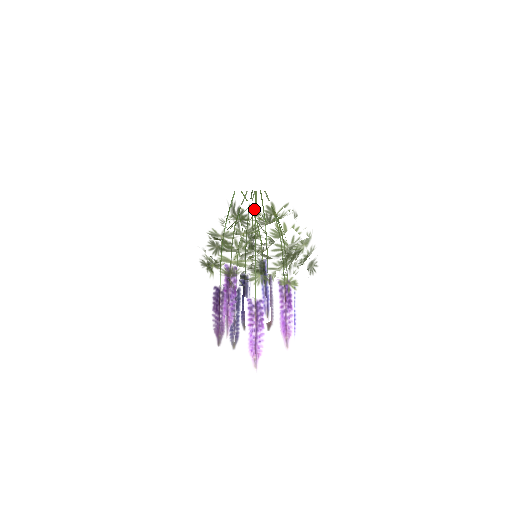
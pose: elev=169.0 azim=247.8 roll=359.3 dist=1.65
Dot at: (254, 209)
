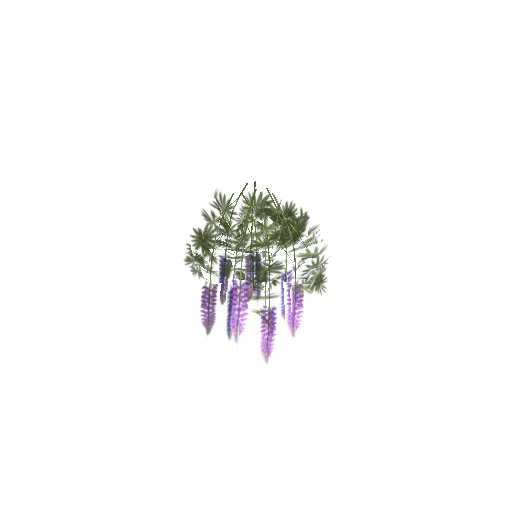
Dot at: (271, 225)
